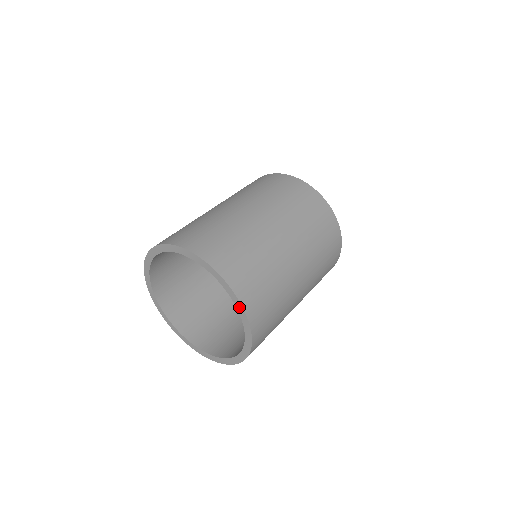
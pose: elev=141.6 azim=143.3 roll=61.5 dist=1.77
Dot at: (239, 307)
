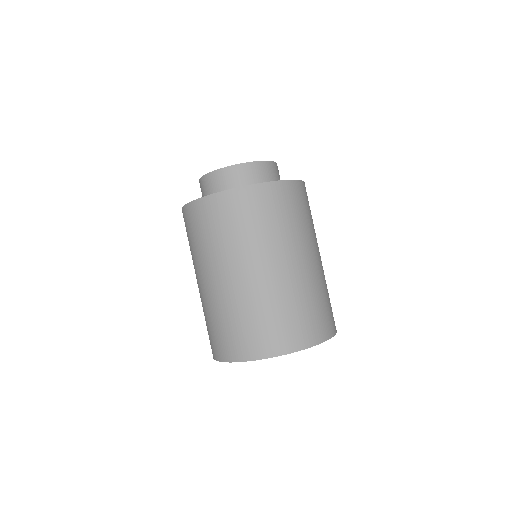
Dot at: (311, 346)
